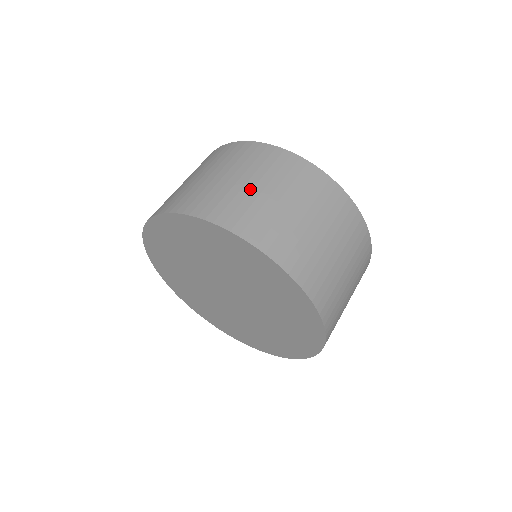
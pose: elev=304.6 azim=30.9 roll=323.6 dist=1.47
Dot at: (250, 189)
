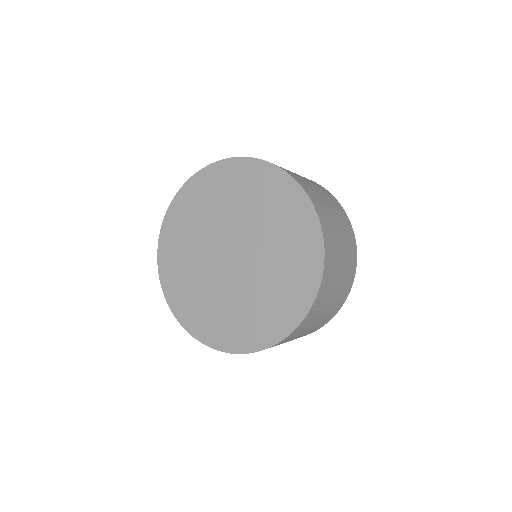
Dot at: occluded
